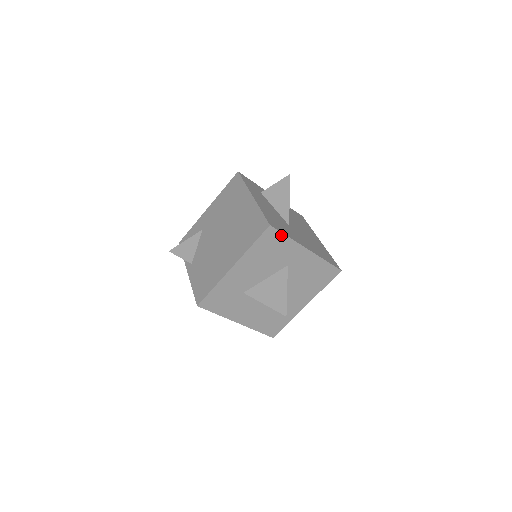
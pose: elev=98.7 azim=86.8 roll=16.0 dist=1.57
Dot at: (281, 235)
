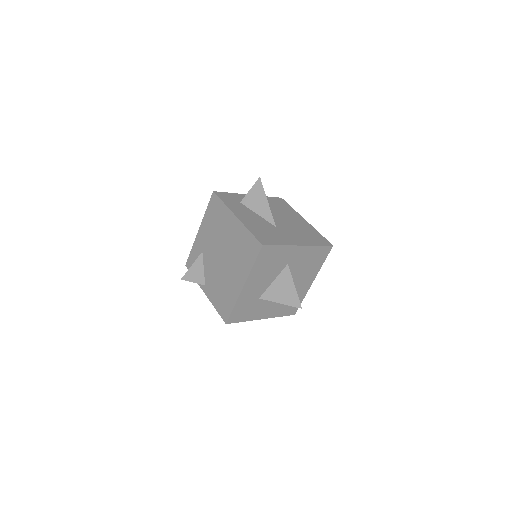
Dot at: (274, 247)
